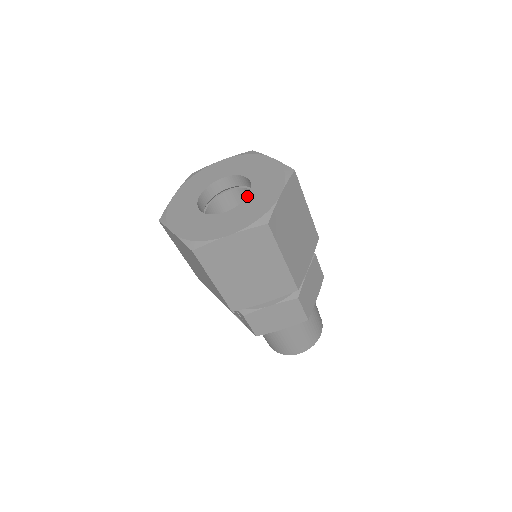
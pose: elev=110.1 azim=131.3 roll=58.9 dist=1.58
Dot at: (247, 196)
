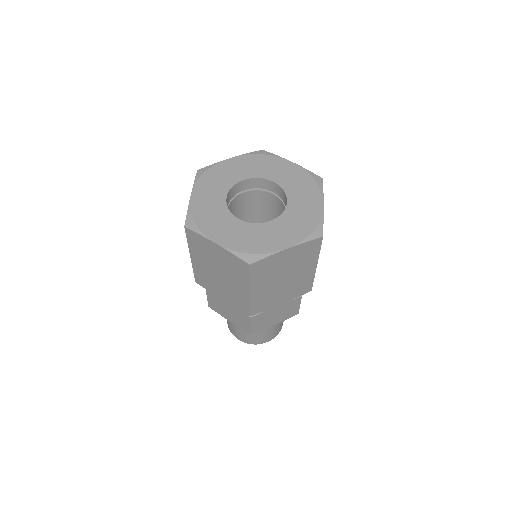
Dot at: (266, 222)
